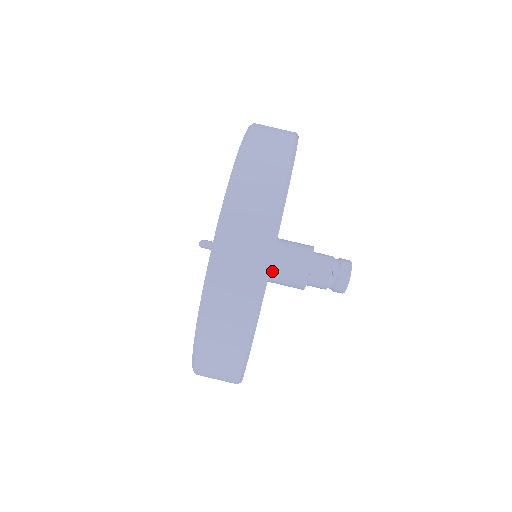
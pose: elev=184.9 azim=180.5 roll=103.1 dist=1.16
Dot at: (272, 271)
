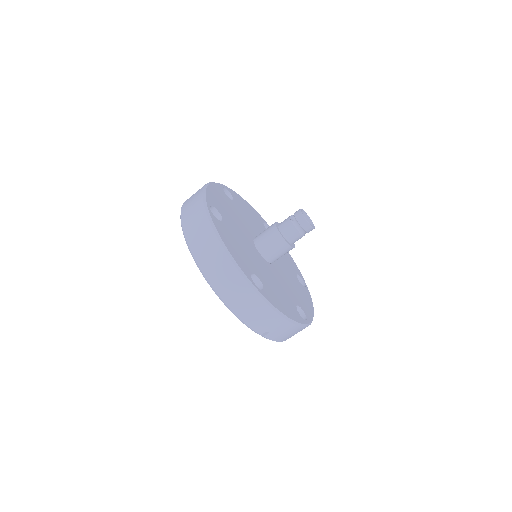
Dot at: (260, 249)
